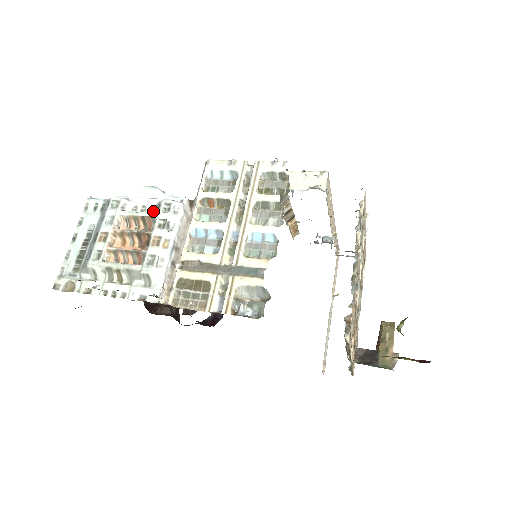
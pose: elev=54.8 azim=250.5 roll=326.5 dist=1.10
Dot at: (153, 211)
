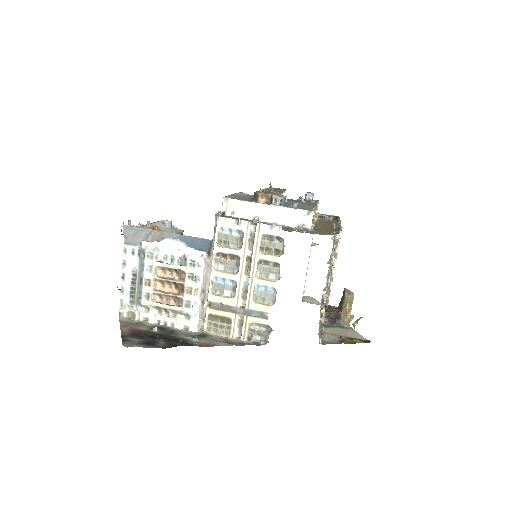
Dot at: (181, 260)
